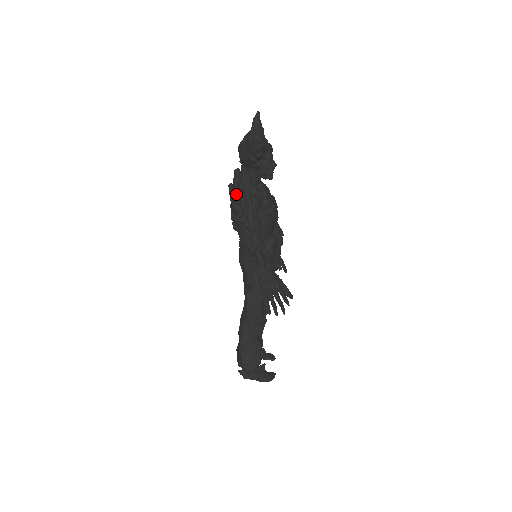
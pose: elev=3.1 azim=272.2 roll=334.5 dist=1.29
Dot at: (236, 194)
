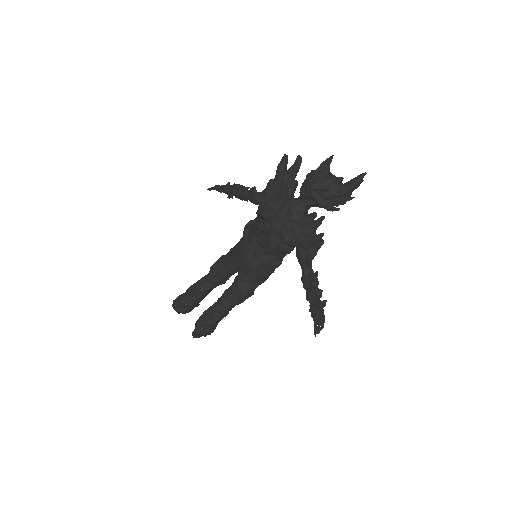
Dot at: (304, 236)
